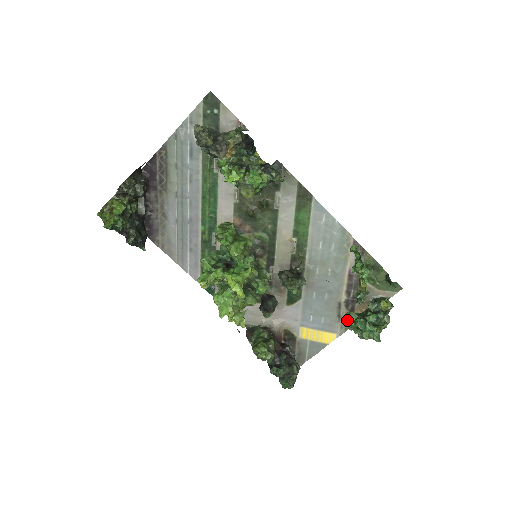
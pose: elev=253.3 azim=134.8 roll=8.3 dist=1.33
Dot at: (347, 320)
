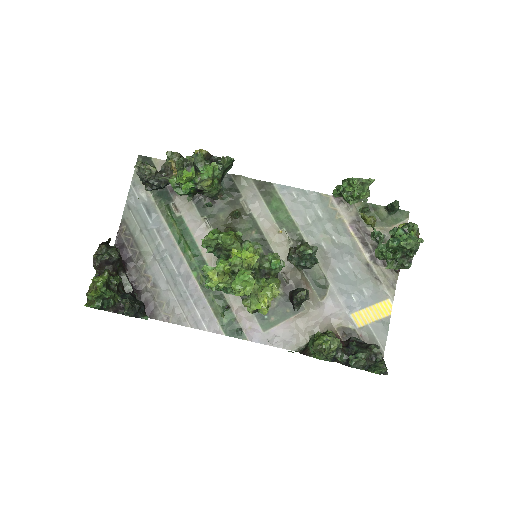
Dot at: (381, 256)
